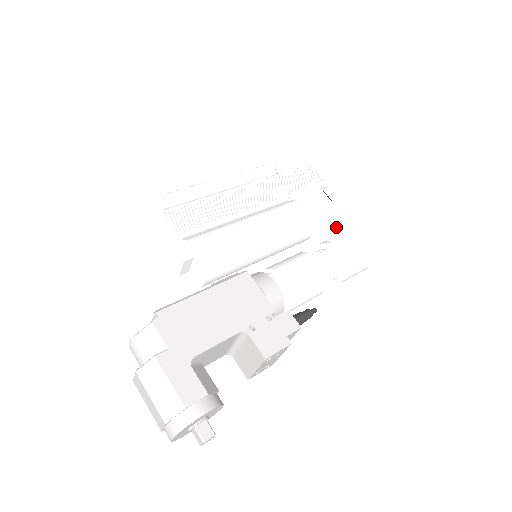
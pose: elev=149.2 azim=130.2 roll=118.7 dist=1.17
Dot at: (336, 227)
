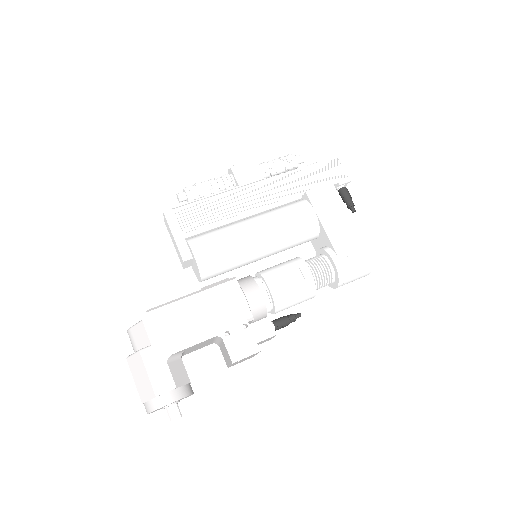
Dot at: (340, 234)
